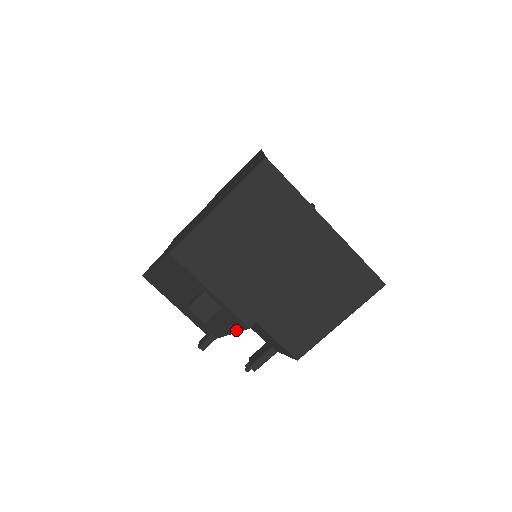
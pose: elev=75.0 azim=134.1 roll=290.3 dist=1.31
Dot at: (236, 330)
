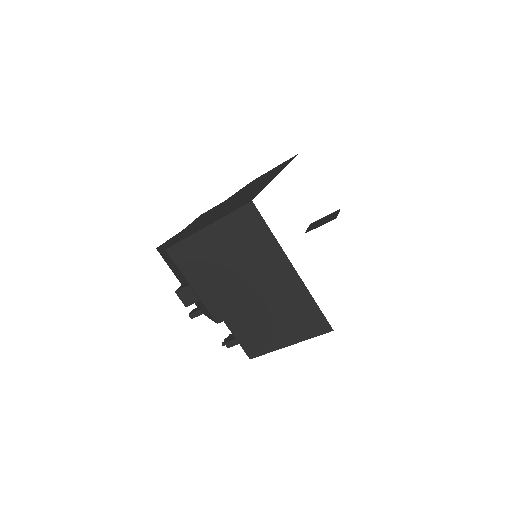
Dot at: (211, 318)
